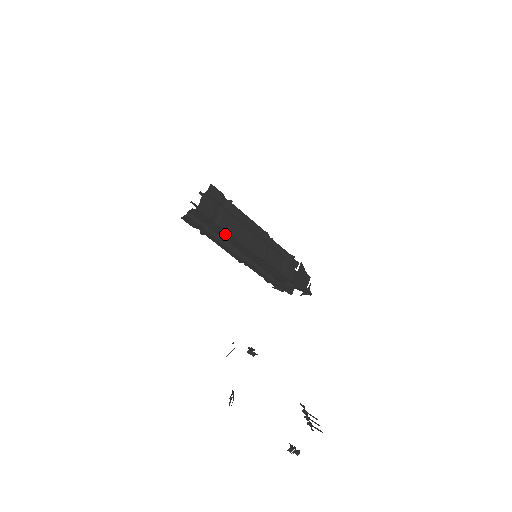
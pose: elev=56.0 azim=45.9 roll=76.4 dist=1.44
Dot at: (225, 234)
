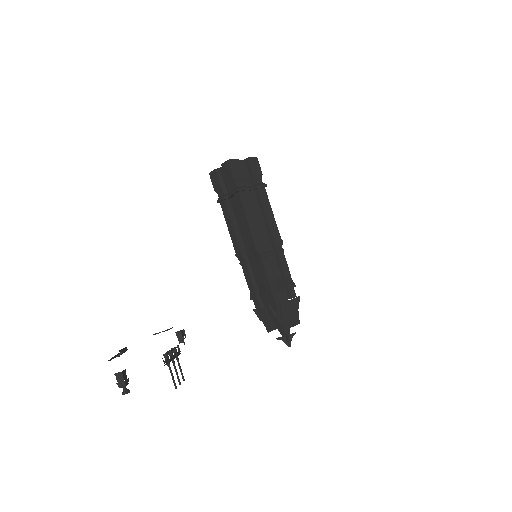
Dot at: (239, 206)
